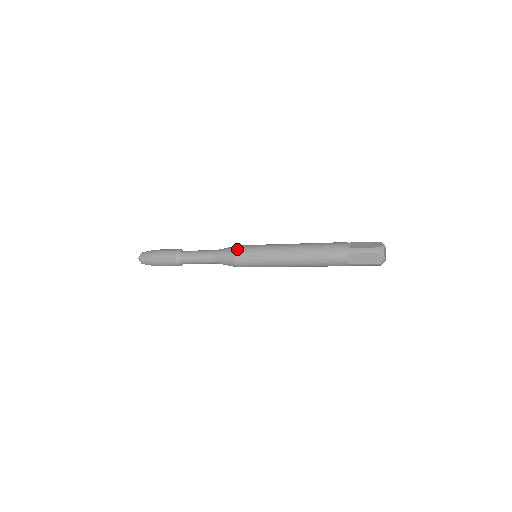
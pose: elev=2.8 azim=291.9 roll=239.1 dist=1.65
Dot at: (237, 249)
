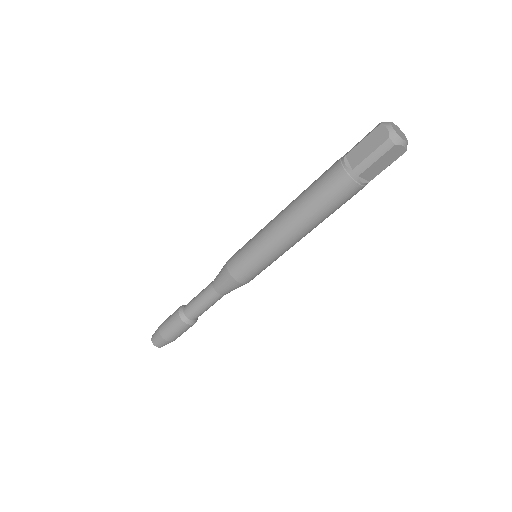
Dot at: occluded
